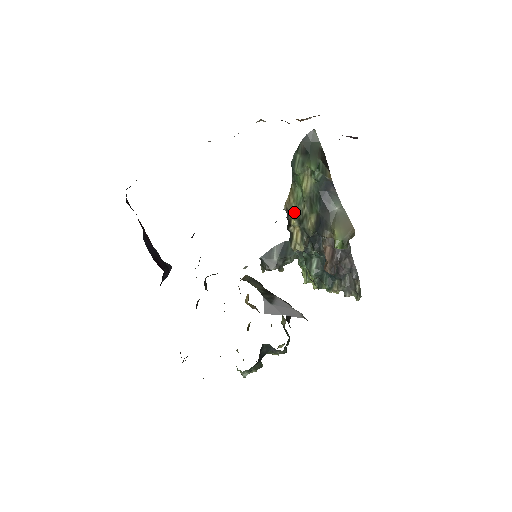
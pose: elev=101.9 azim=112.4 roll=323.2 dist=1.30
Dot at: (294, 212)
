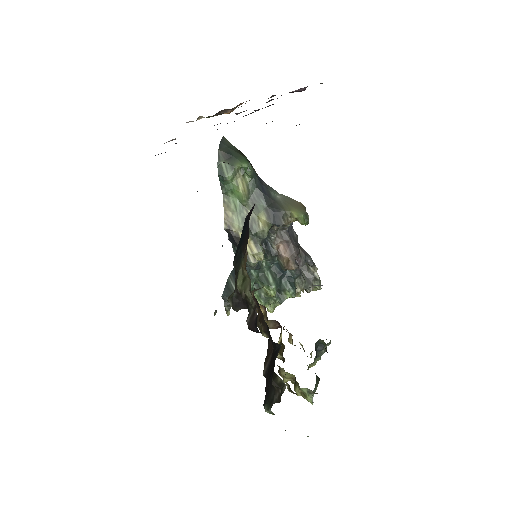
Dot at: (238, 224)
